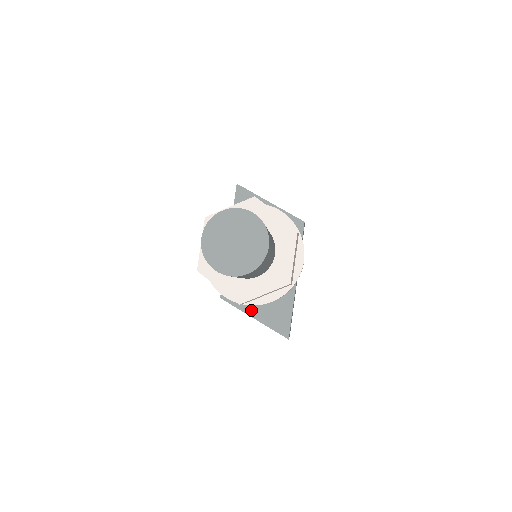
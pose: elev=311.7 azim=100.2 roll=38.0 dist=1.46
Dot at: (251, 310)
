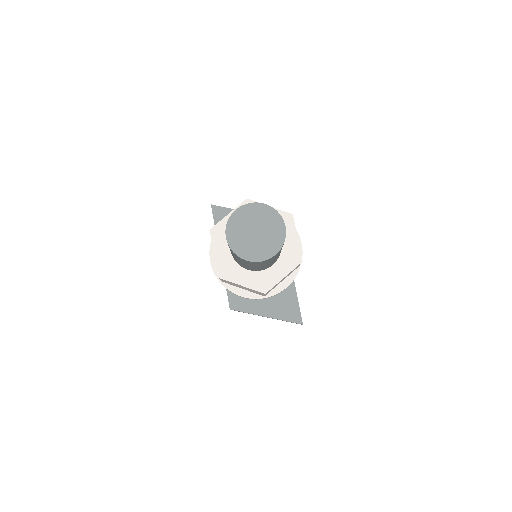
Dot at: (261, 310)
